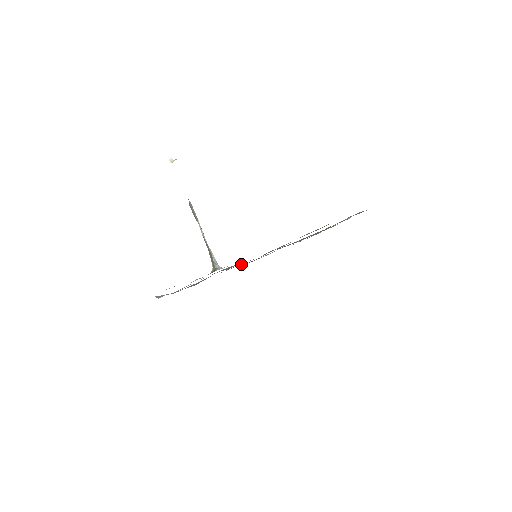
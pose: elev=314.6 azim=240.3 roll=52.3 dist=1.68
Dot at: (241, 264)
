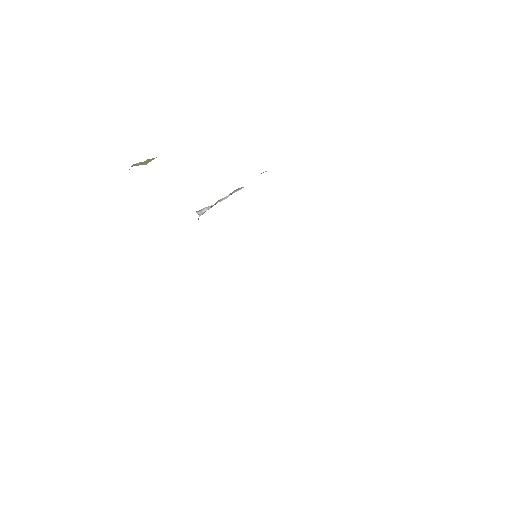
Dot at: occluded
